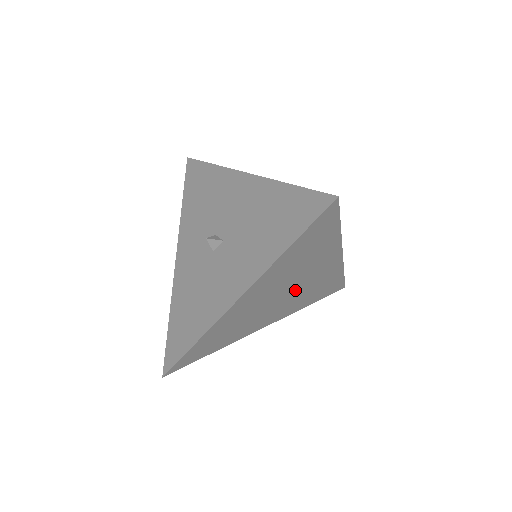
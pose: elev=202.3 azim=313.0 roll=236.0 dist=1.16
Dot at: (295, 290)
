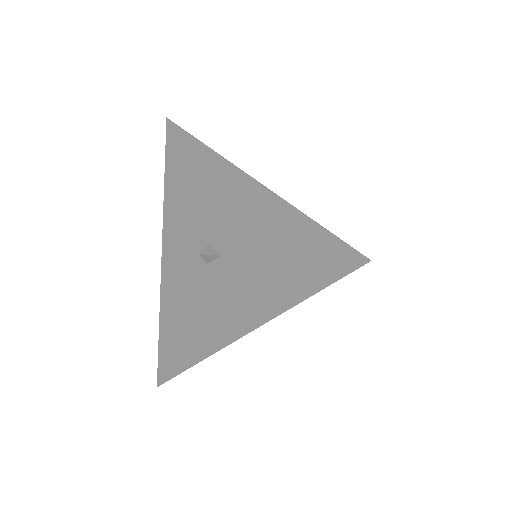
Dot at: occluded
